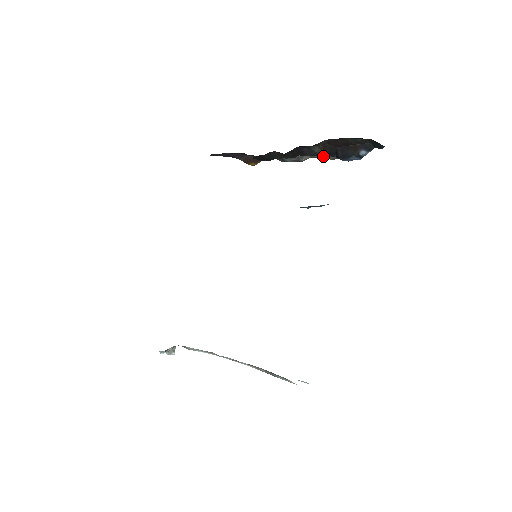
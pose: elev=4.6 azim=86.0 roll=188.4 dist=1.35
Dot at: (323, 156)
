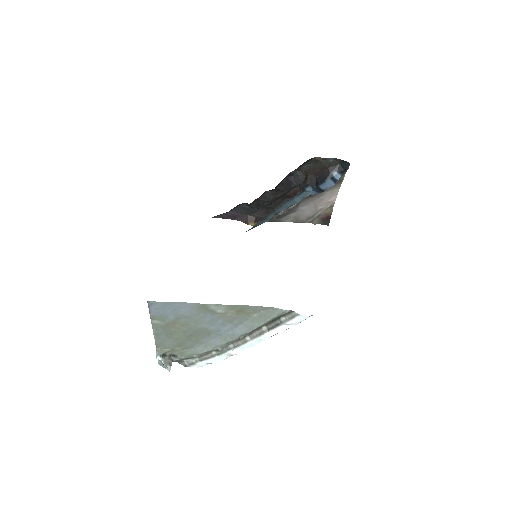
Dot at: (308, 218)
